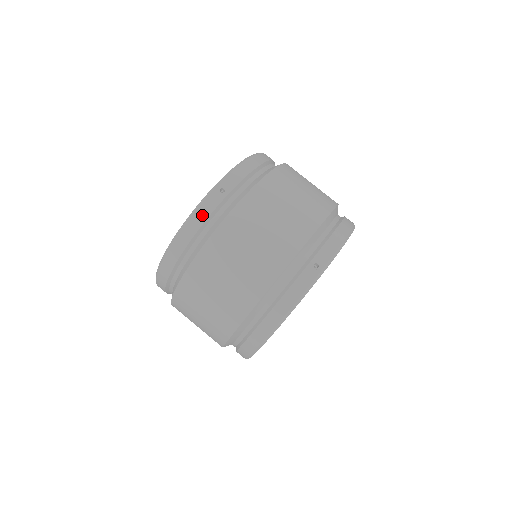
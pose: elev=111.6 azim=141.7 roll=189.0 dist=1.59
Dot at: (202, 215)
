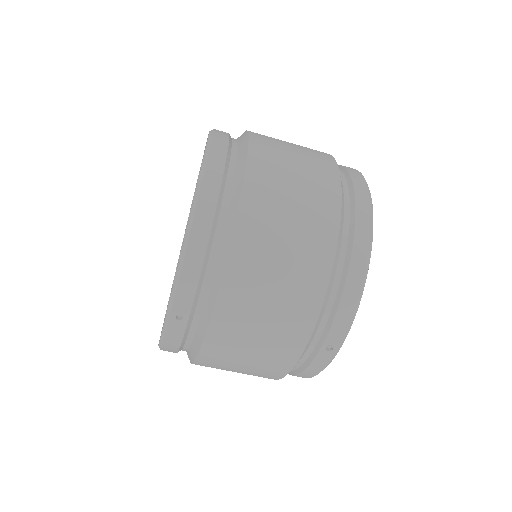
Dot at: (173, 341)
